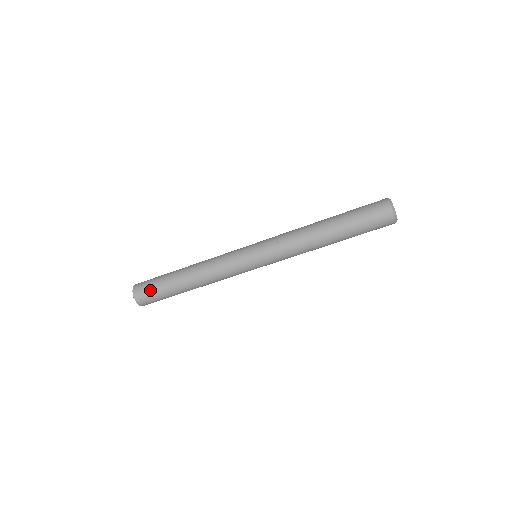
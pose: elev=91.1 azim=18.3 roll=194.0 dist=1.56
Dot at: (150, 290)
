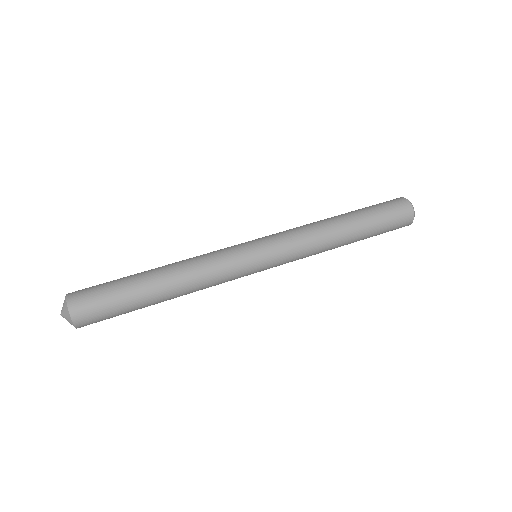
Dot at: (99, 296)
